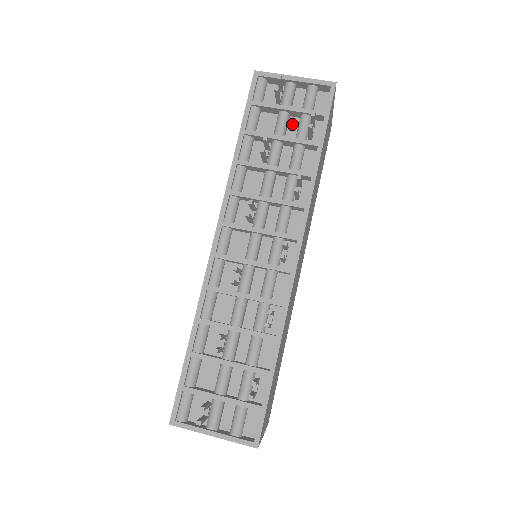
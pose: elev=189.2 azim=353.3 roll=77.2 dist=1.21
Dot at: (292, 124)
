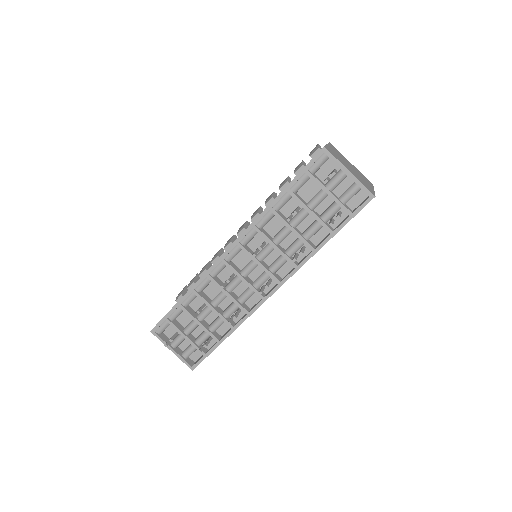
Dot at: (327, 201)
